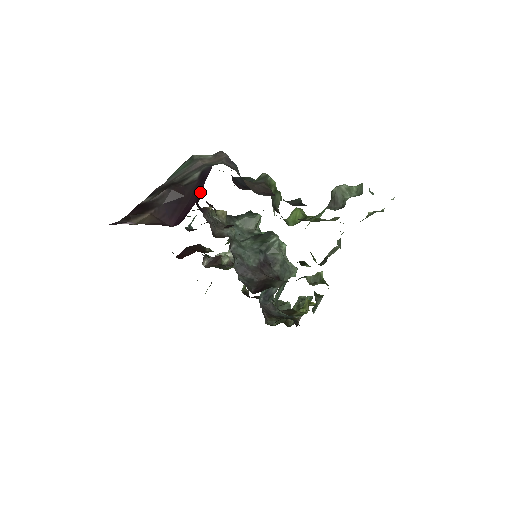
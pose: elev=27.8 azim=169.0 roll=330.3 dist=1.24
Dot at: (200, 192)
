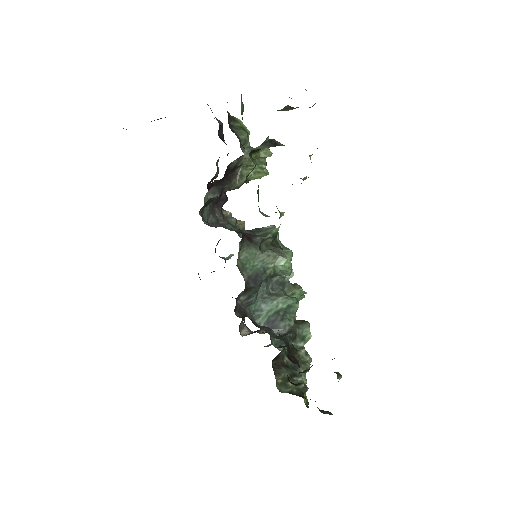
Dot at: occluded
